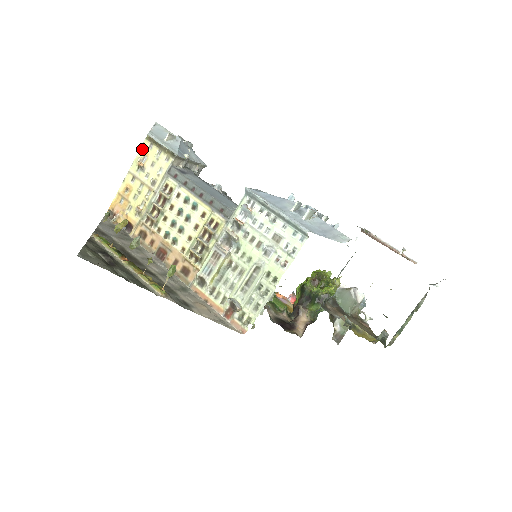
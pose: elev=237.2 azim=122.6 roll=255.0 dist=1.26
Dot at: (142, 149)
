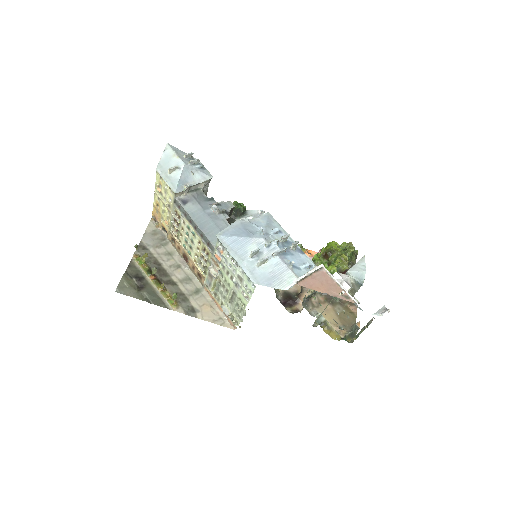
Dot at: (157, 178)
